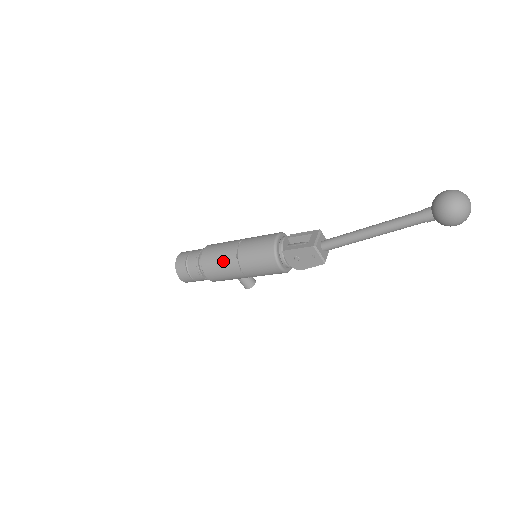
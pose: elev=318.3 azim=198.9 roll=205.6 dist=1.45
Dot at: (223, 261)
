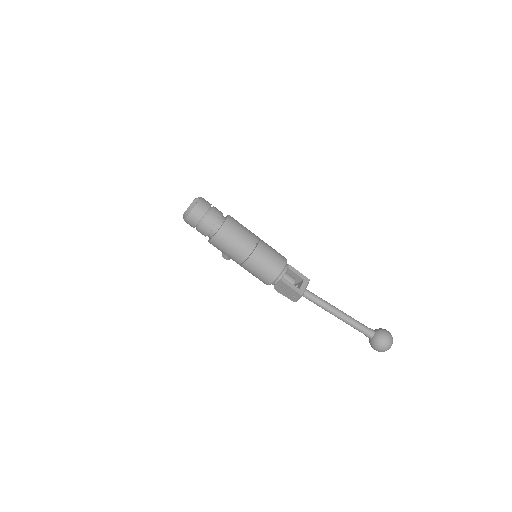
Dot at: (236, 248)
